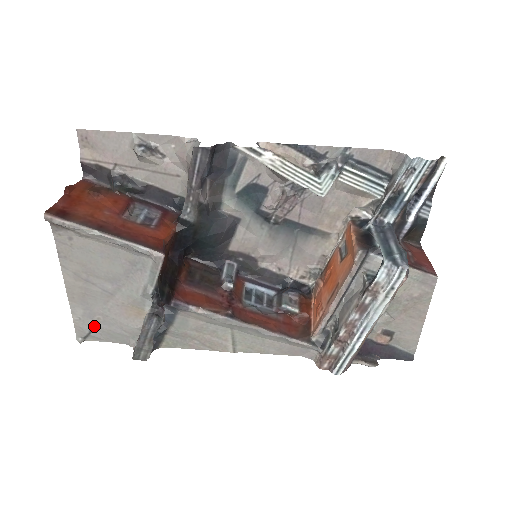
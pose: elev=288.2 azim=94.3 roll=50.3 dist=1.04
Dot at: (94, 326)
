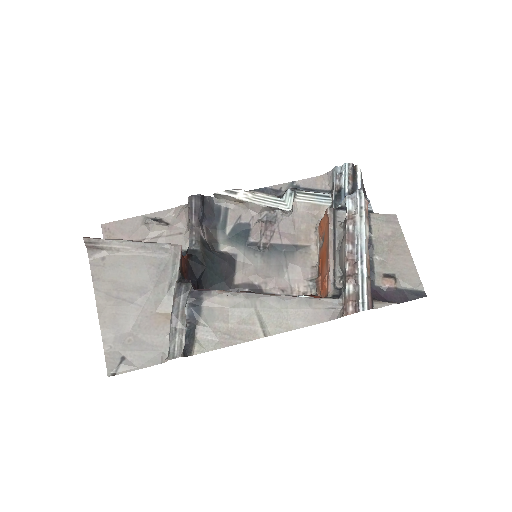
Dot at: (125, 352)
